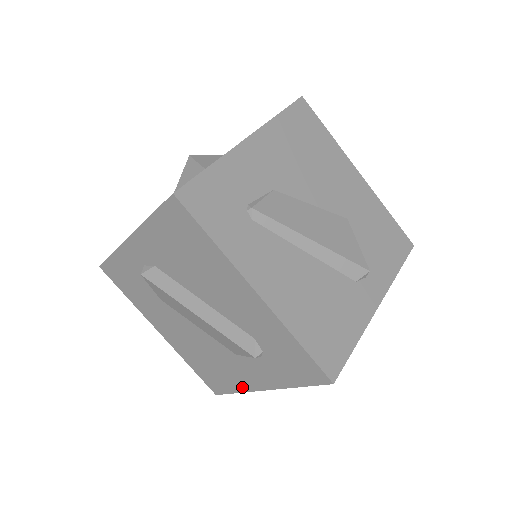
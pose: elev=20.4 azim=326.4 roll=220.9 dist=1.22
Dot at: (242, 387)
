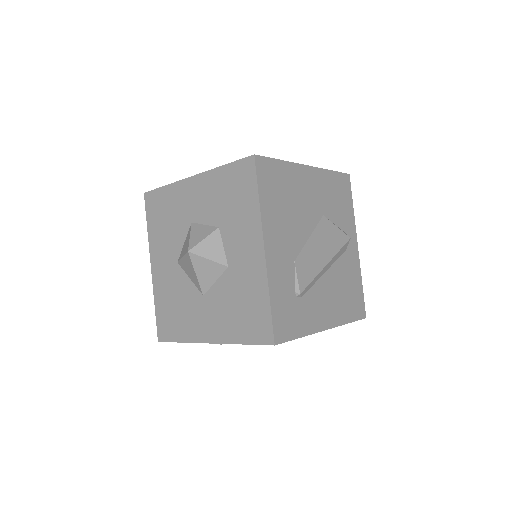
Dot at: occluded
